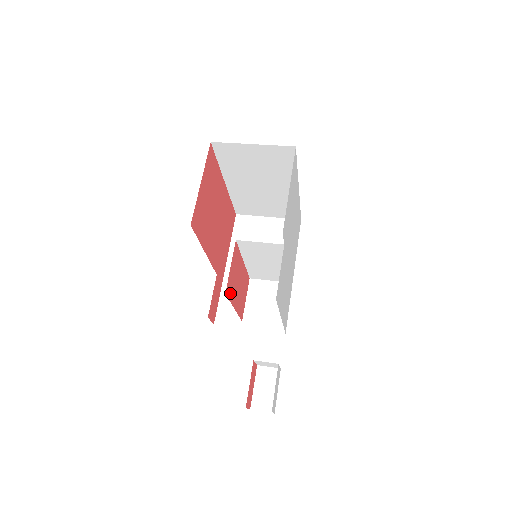
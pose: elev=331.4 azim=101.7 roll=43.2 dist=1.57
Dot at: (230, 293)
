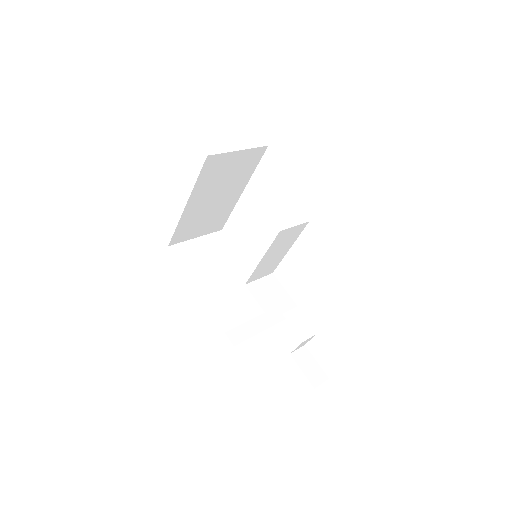
Dot at: occluded
